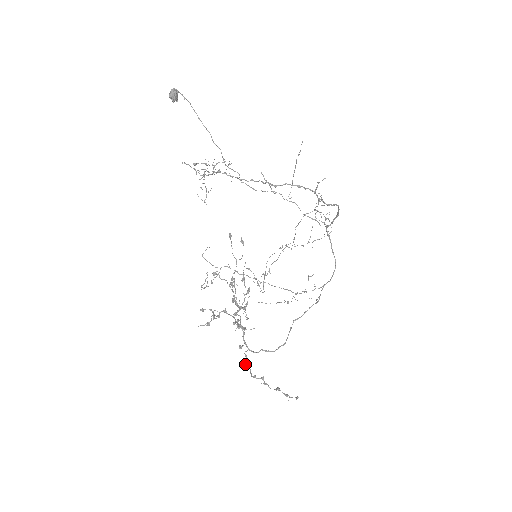
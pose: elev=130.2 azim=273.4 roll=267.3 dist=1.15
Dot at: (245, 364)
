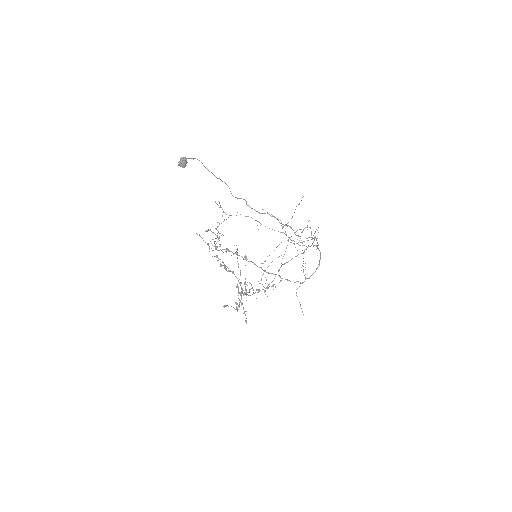
Dot at: (246, 292)
